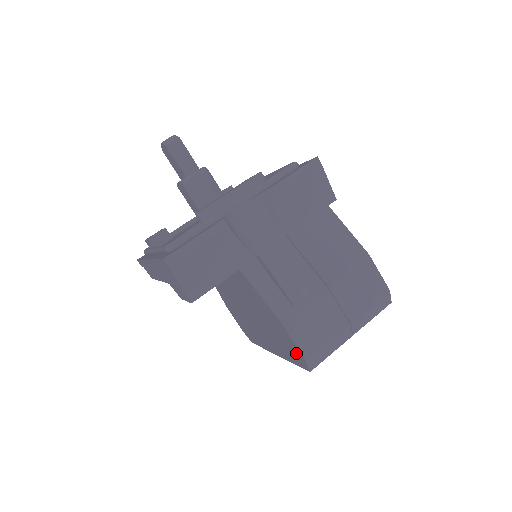
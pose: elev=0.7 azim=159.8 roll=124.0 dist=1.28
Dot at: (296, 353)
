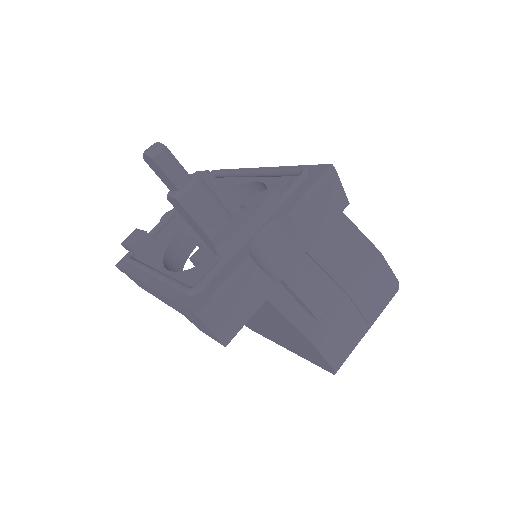
Dot at: (320, 360)
